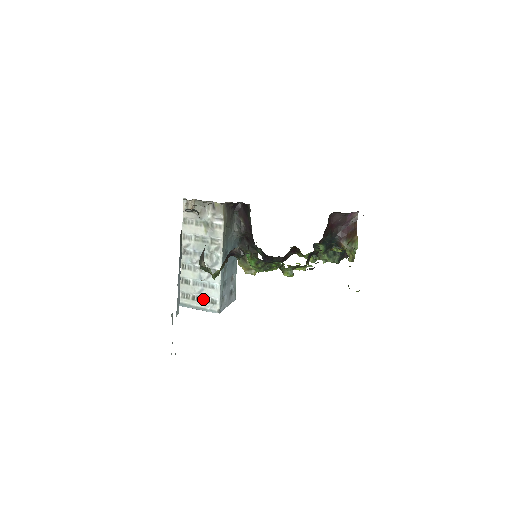
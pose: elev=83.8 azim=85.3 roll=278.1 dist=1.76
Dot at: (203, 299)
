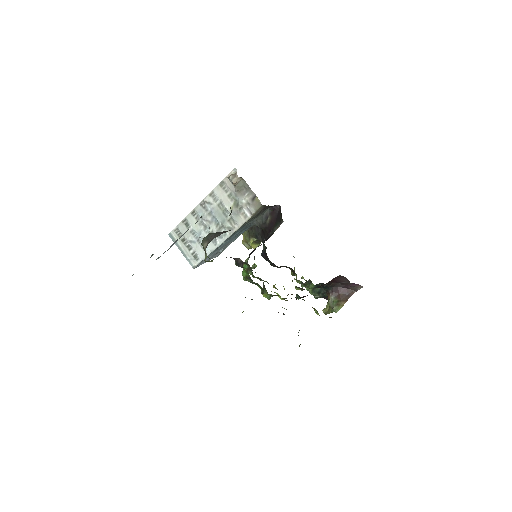
Dot at: (190, 248)
